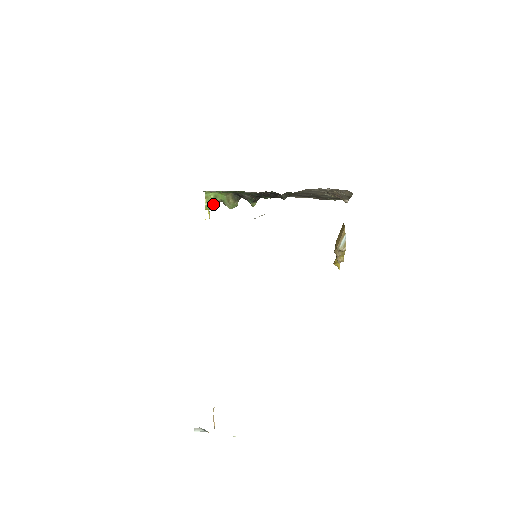
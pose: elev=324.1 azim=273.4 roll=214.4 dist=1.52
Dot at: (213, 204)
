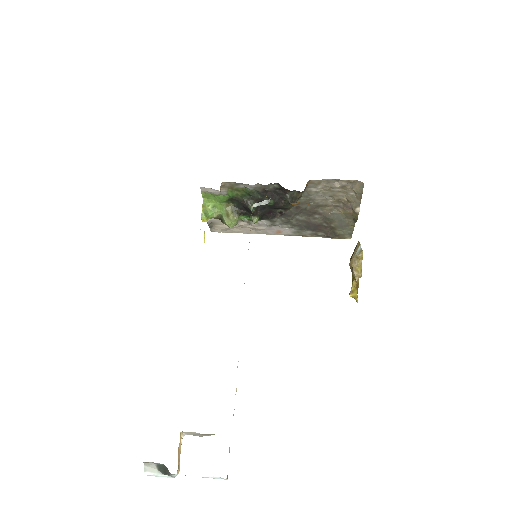
Dot at: (210, 217)
